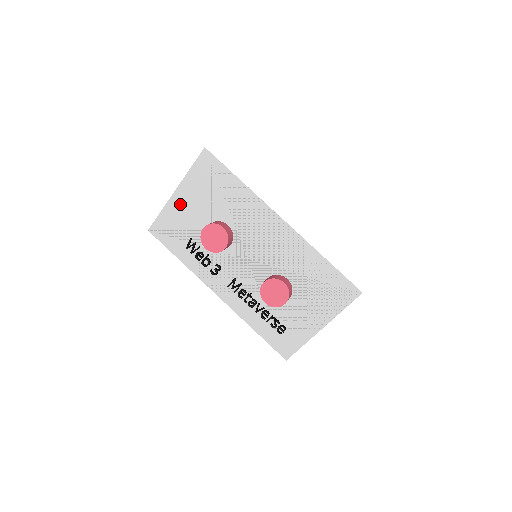
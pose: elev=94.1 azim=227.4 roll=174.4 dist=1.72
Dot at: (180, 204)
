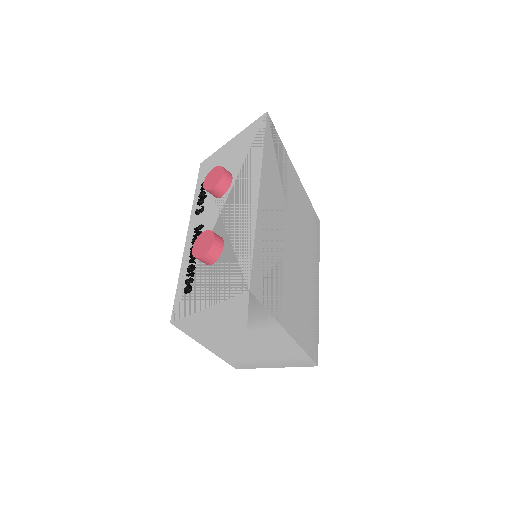
Dot at: (226, 150)
